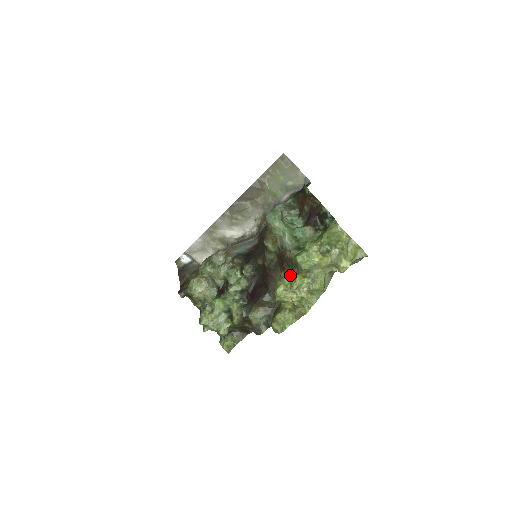
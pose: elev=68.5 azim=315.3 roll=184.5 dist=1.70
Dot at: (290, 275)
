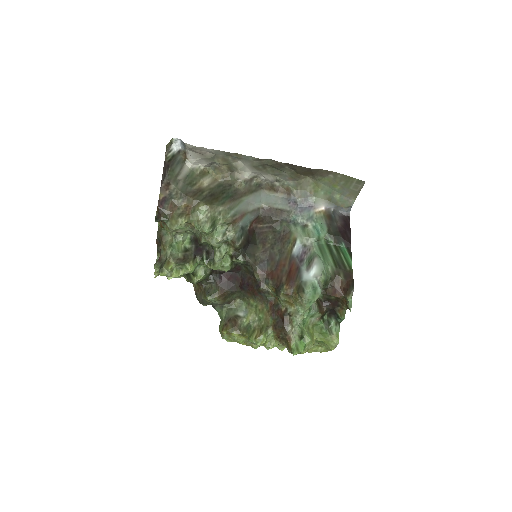
Dot at: (275, 336)
